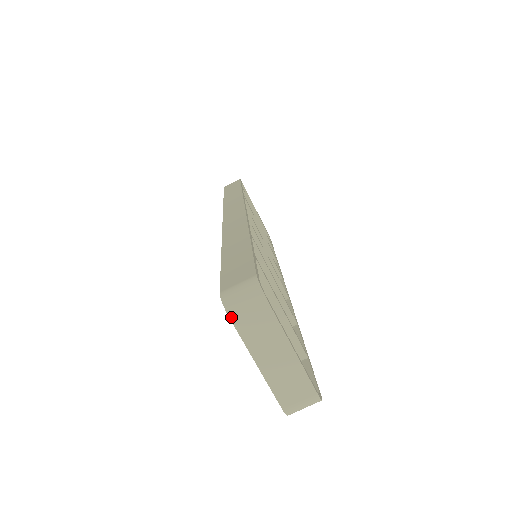
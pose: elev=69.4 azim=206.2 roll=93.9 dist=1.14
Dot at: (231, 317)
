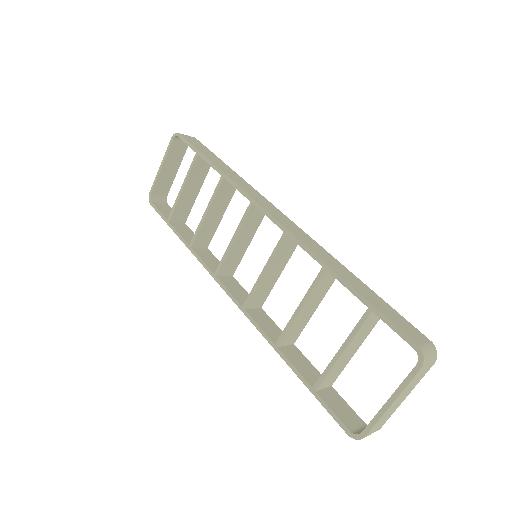
Dot at: (421, 369)
